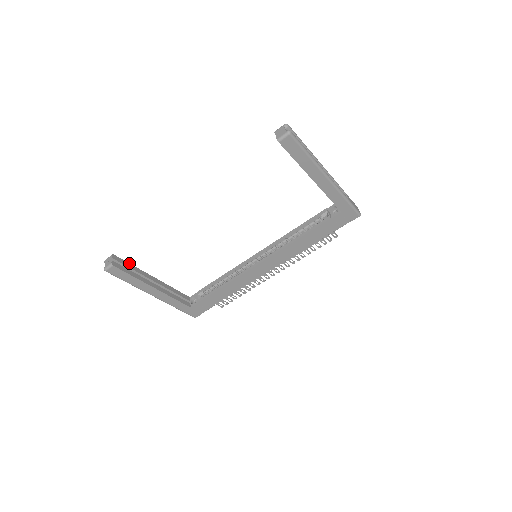
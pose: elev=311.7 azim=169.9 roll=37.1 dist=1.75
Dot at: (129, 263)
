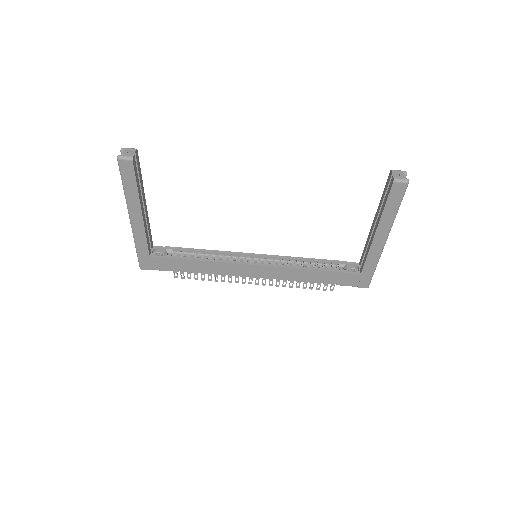
Dot at: occluded
